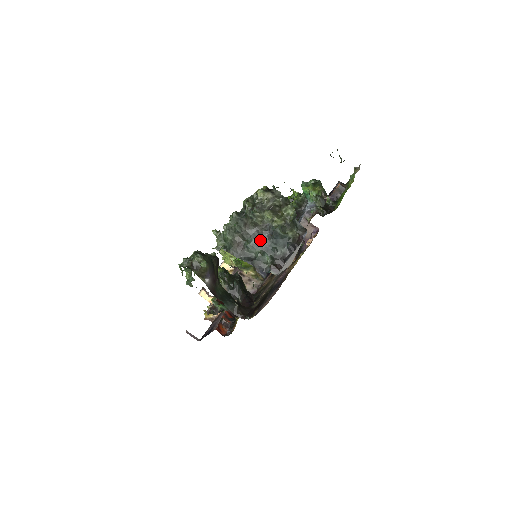
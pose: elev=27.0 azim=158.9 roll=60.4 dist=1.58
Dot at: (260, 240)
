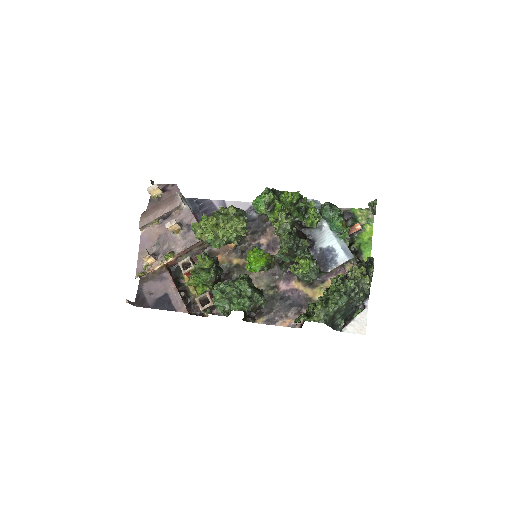
Dot at: (346, 311)
